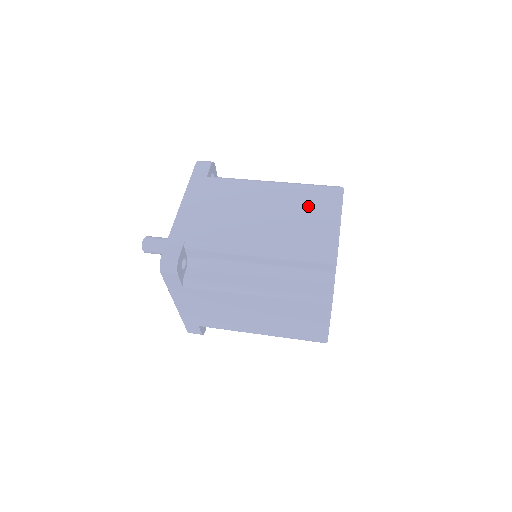
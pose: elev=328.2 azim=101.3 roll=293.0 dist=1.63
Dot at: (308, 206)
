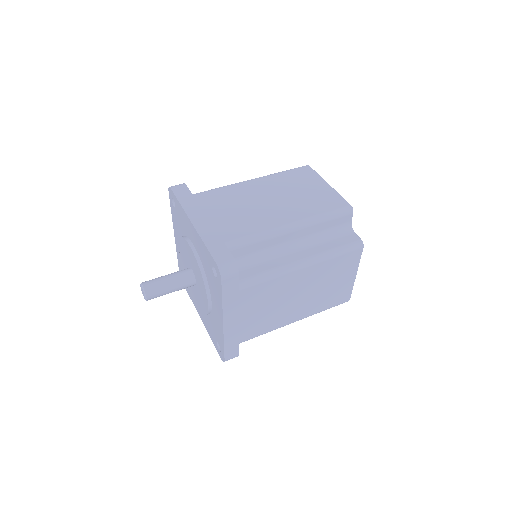
Dot at: (297, 184)
